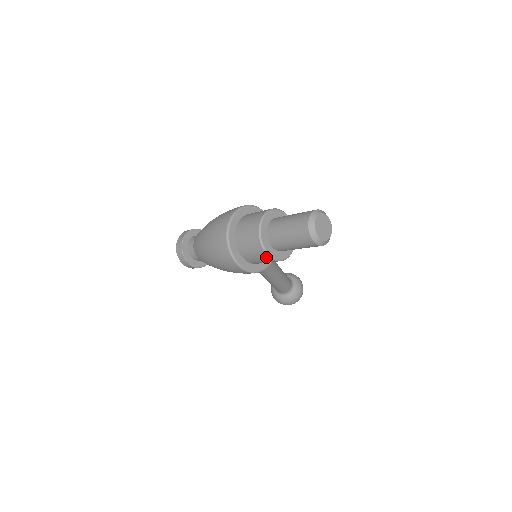
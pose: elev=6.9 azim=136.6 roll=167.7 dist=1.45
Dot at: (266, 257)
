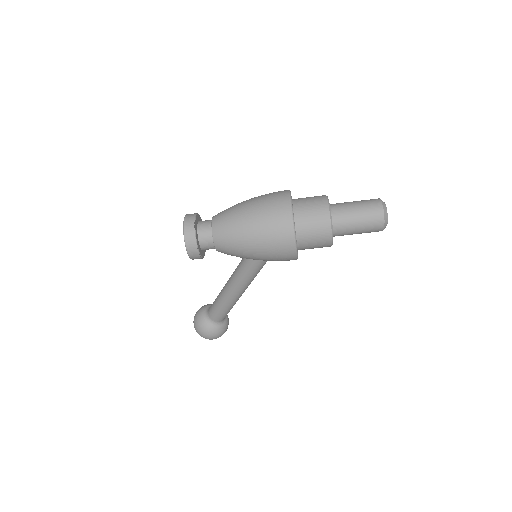
Dot at: (328, 237)
